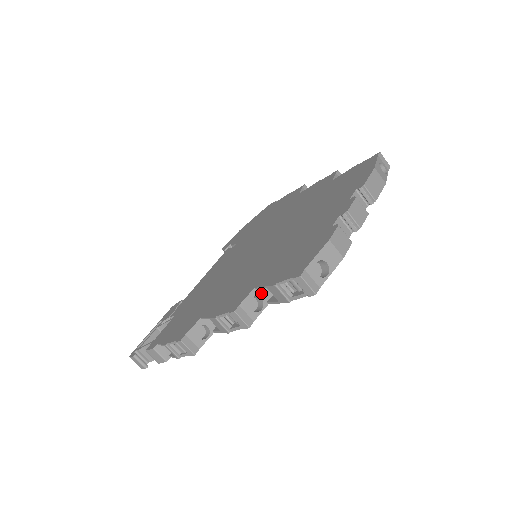
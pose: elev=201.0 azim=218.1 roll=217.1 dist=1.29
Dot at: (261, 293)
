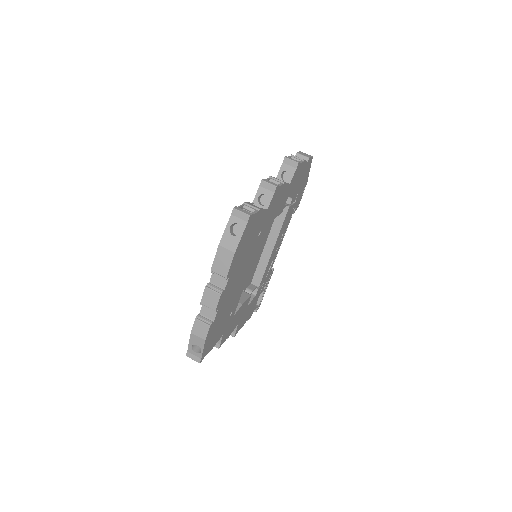
Dot at: occluded
